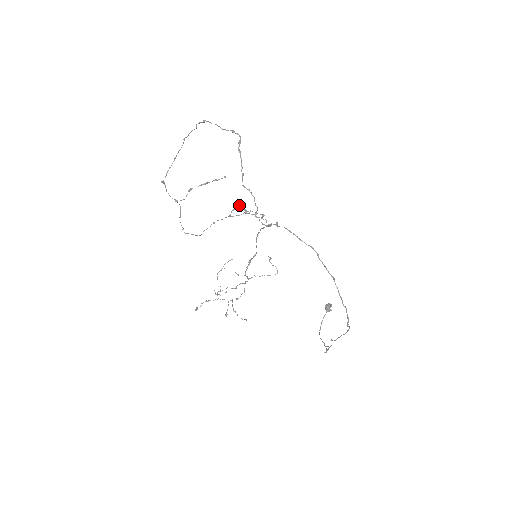
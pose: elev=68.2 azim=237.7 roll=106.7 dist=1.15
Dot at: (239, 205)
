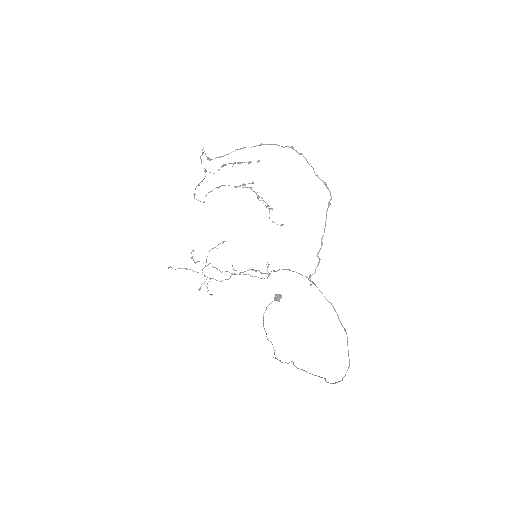
Dot at: (251, 183)
